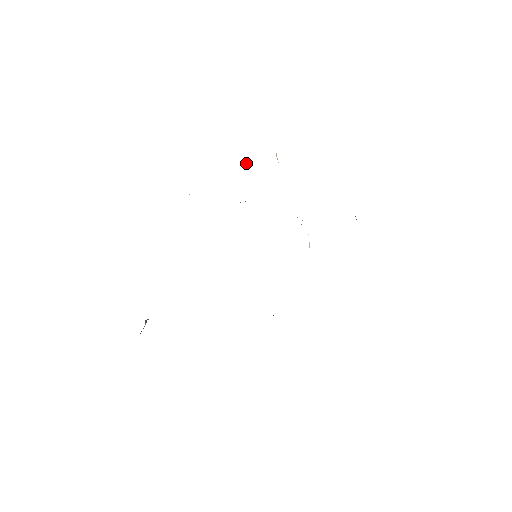
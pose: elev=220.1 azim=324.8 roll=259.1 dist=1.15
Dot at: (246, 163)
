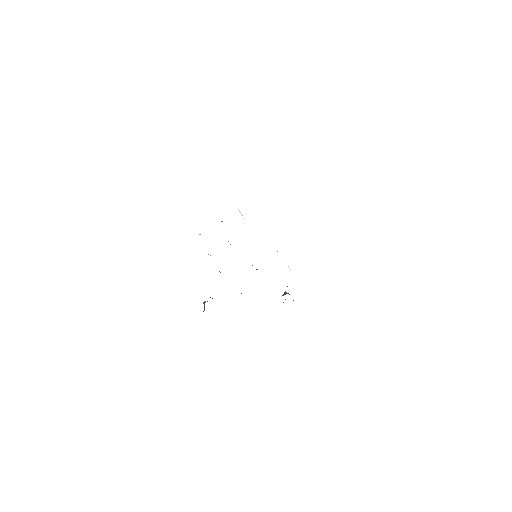
Dot at: occluded
